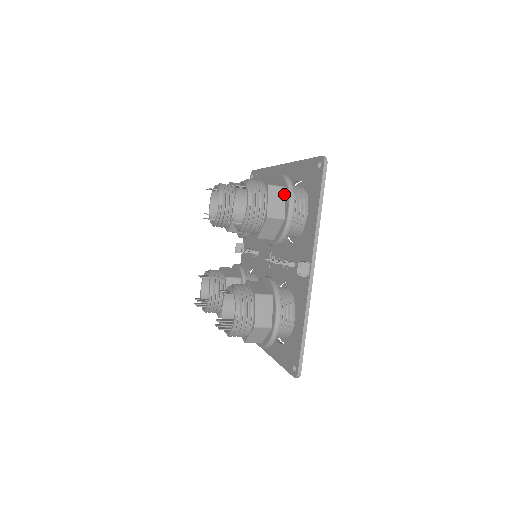
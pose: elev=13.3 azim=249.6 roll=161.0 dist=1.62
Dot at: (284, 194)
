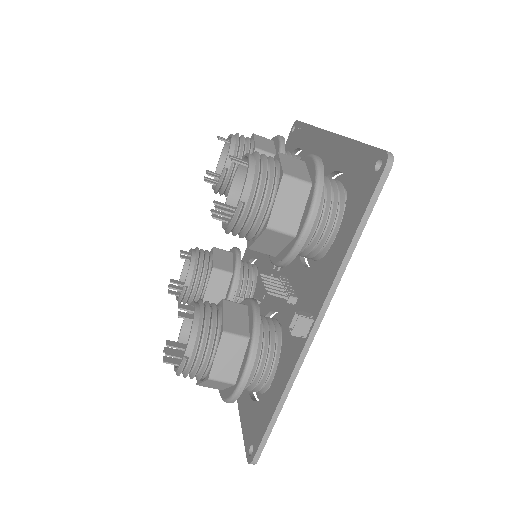
Dot at: (306, 195)
